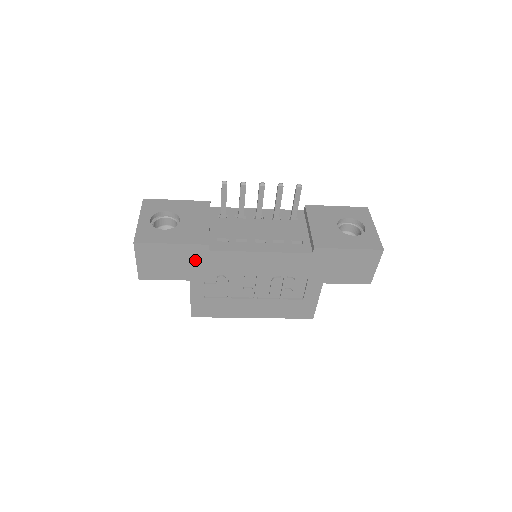
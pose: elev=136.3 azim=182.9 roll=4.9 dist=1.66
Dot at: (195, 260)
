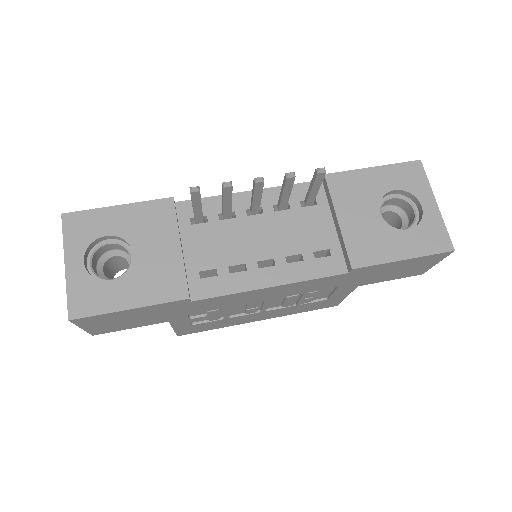
Dot at: (171, 310)
